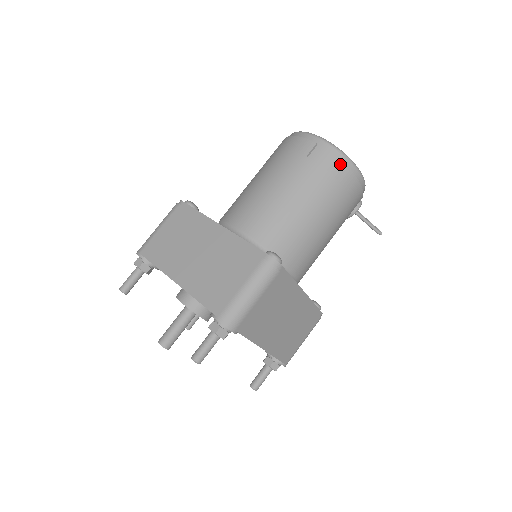
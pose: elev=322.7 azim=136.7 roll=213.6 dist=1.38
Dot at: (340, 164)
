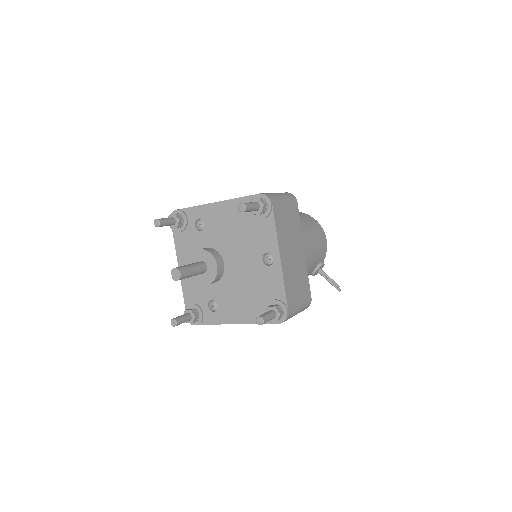
Dot at: (313, 220)
